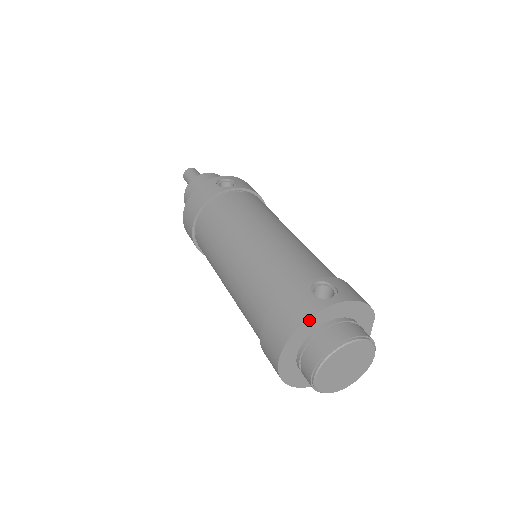
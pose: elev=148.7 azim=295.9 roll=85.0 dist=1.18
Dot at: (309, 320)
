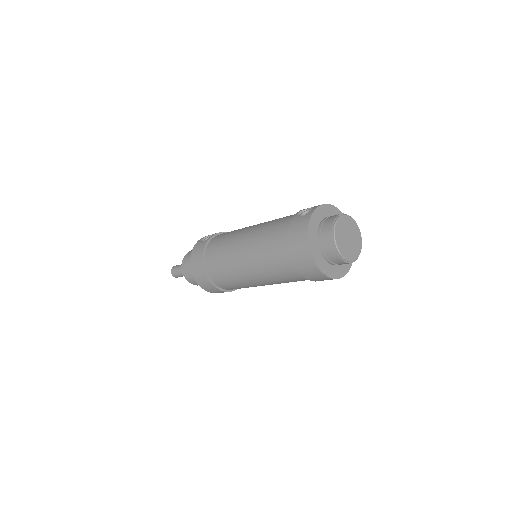
Dot at: (310, 223)
